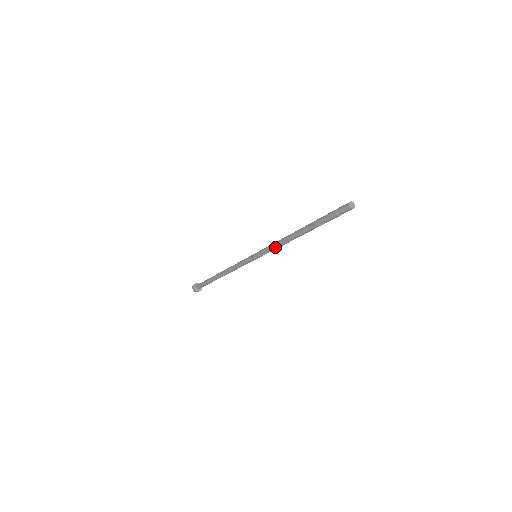
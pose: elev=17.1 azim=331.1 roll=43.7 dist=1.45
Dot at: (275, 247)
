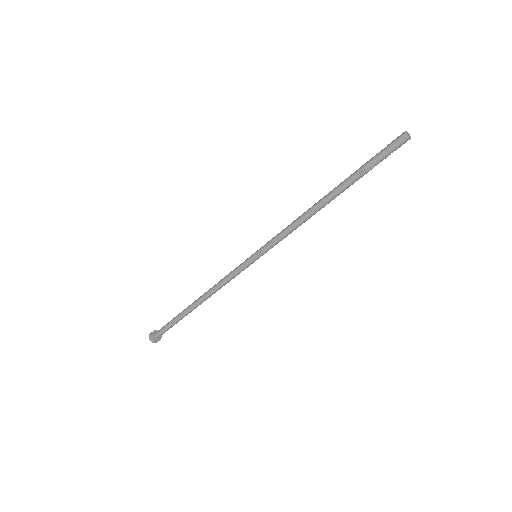
Dot at: (288, 229)
